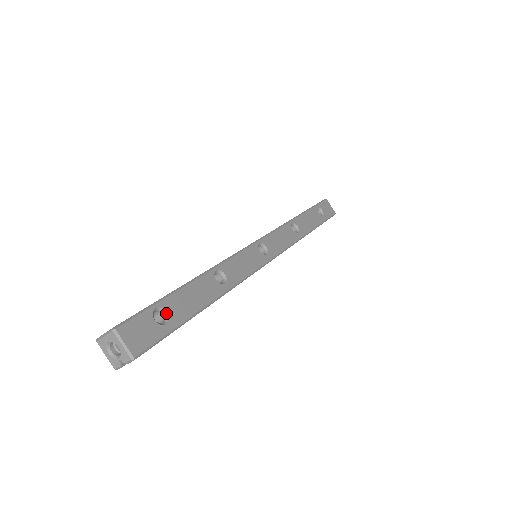
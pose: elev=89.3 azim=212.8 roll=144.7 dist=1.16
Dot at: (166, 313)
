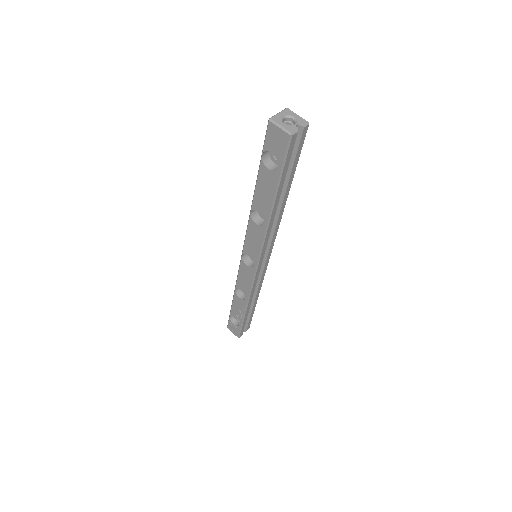
Dot at: occluded
